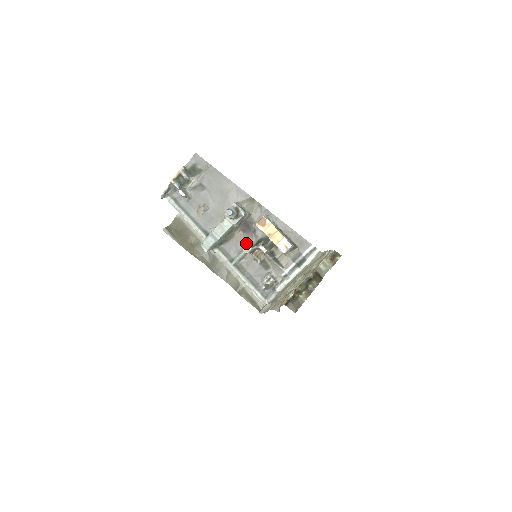
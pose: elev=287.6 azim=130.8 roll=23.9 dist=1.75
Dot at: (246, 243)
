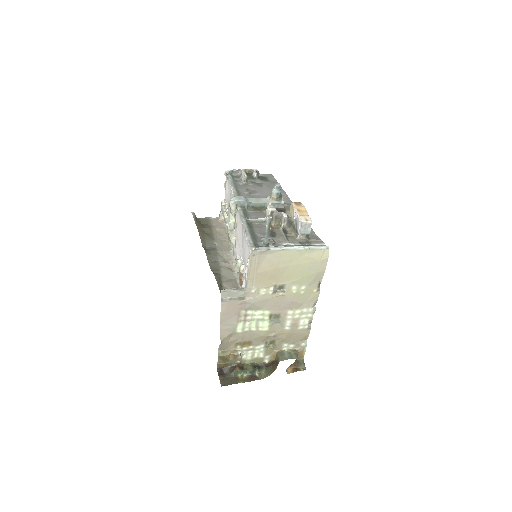
Dot at: occluded
